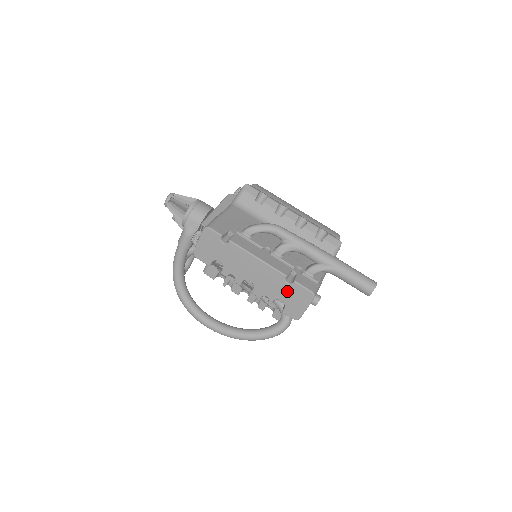
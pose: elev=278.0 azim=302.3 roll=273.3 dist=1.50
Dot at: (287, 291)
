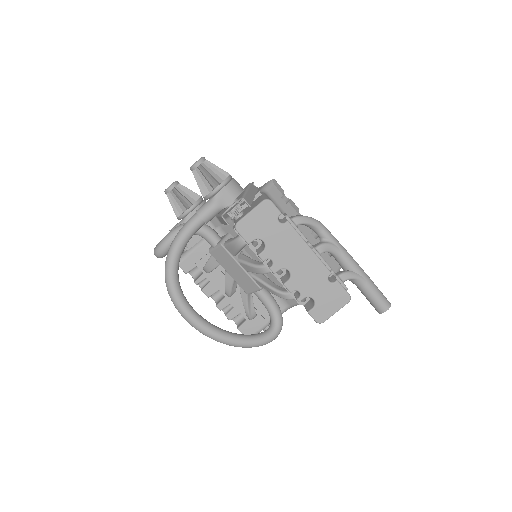
Dot at: (325, 290)
